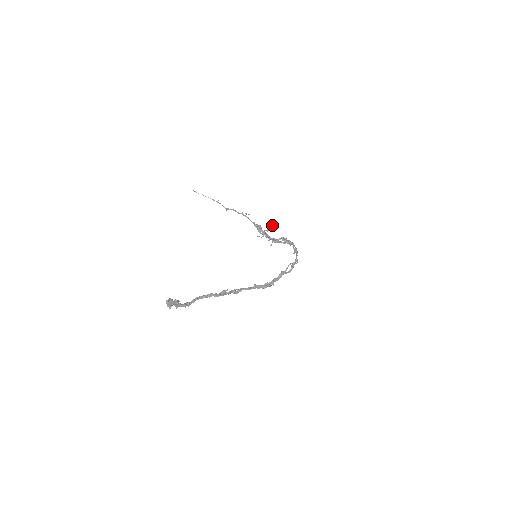
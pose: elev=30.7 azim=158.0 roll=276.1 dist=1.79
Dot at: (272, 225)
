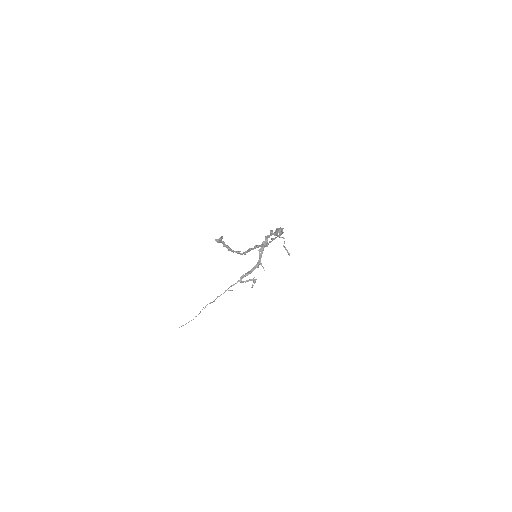
Dot at: (253, 280)
